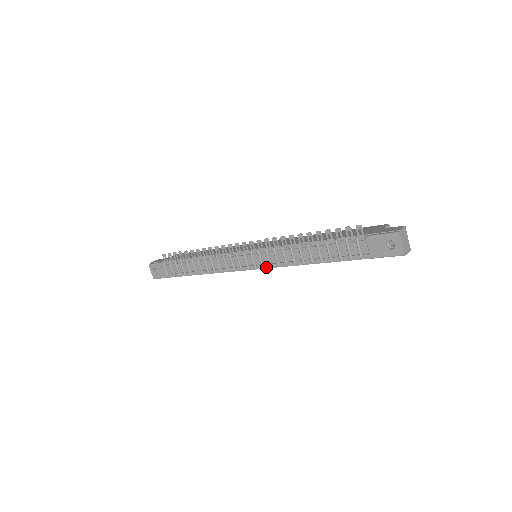
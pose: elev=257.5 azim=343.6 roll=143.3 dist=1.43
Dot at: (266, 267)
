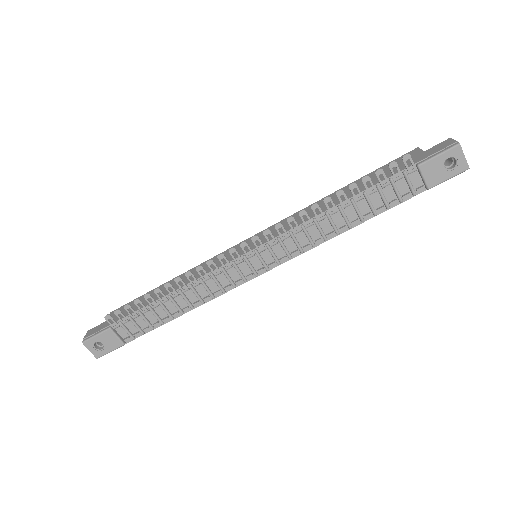
Dot at: (283, 262)
